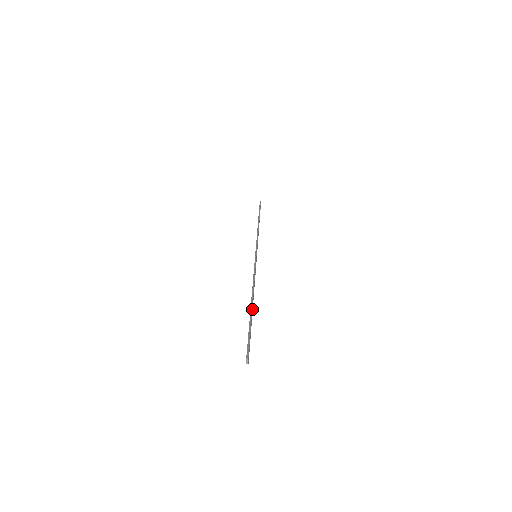
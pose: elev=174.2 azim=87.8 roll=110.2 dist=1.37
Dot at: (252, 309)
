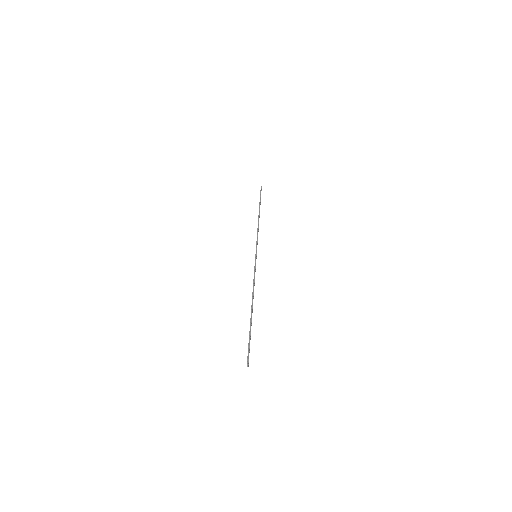
Dot at: occluded
